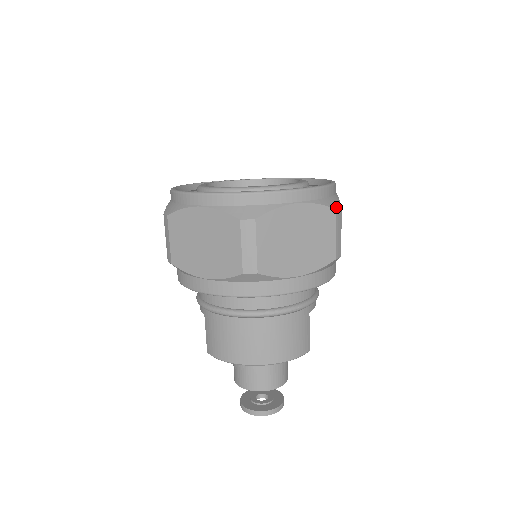
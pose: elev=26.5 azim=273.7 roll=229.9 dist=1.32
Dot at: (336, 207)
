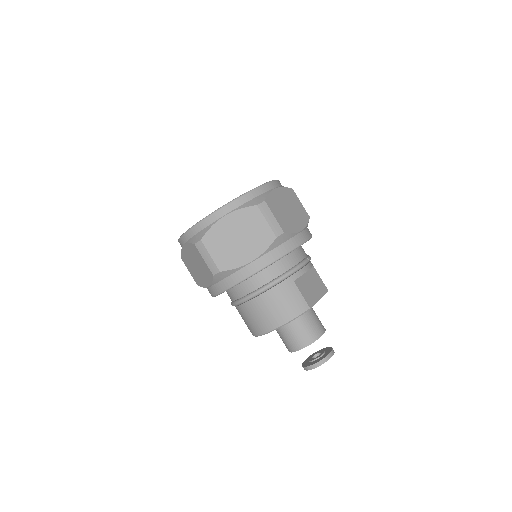
Dot at: (258, 203)
